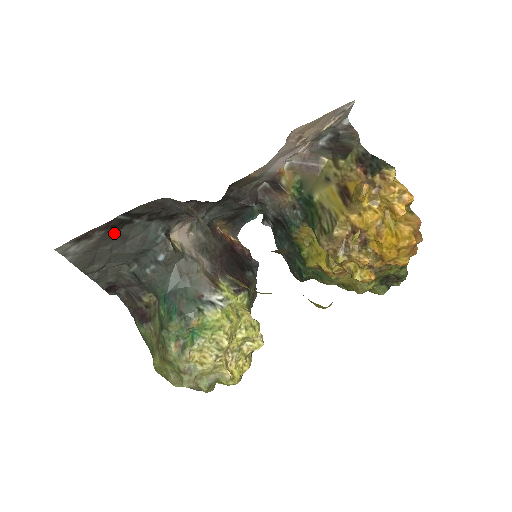
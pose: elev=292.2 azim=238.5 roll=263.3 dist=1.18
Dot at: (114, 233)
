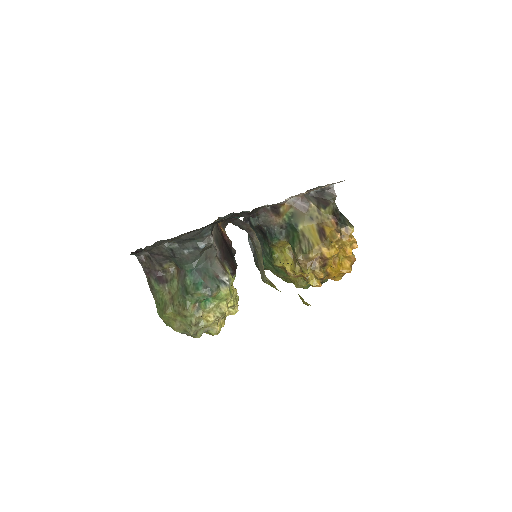
Dot at: (193, 230)
